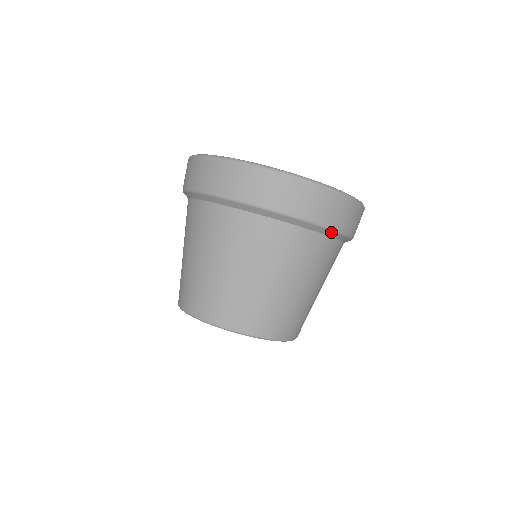
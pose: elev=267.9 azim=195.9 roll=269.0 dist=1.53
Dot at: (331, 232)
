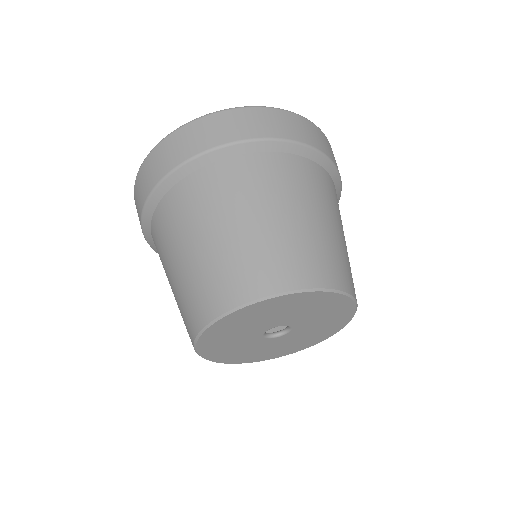
Dot at: (339, 188)
